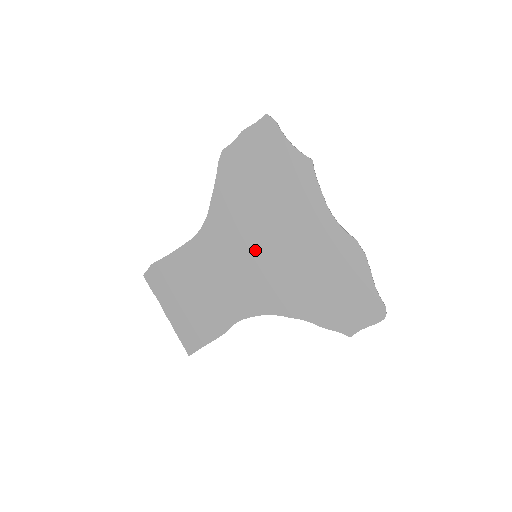
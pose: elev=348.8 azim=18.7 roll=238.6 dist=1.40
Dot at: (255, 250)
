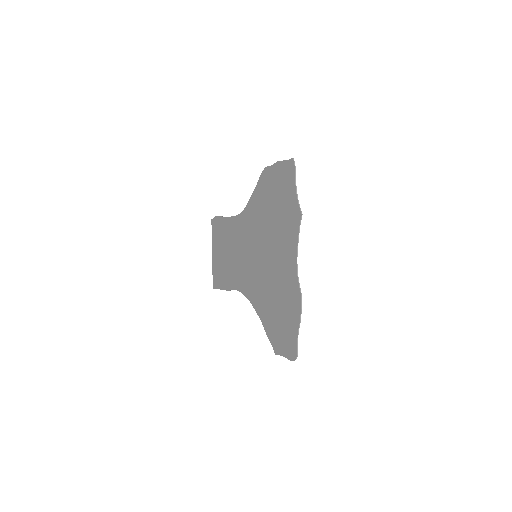
Dot at: (257, 252)
